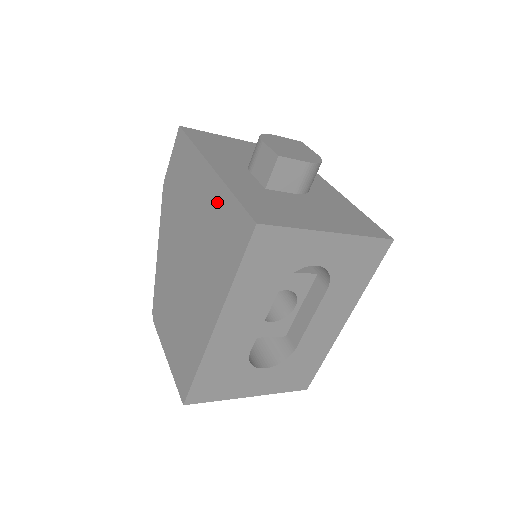
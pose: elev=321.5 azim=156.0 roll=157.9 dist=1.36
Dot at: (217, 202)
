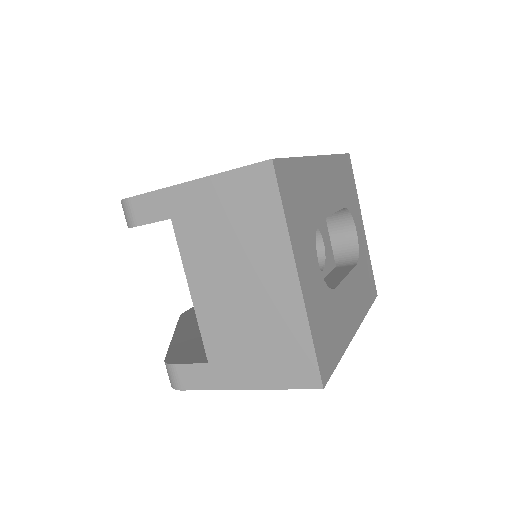
Dot at: occluded
